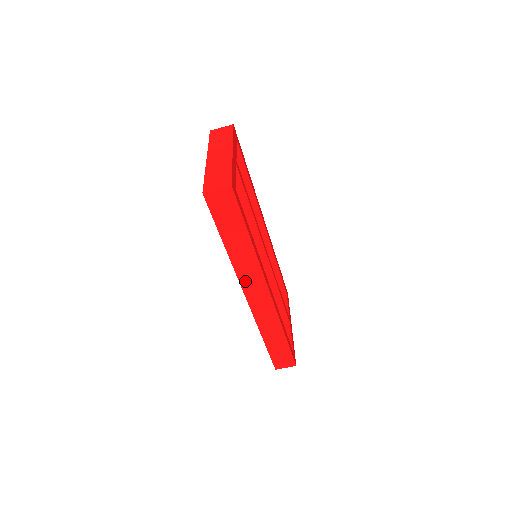
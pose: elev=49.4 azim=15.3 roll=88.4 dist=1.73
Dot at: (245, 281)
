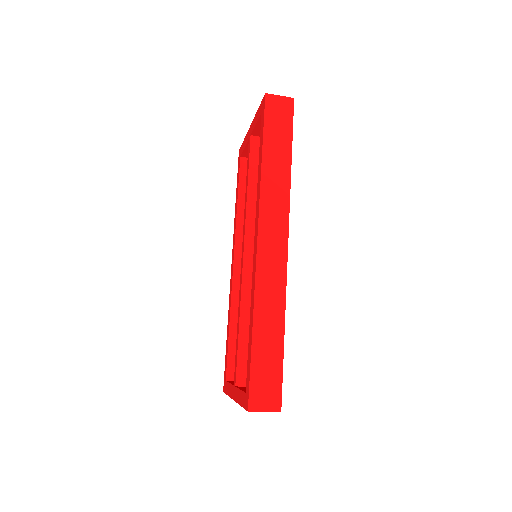
Dot at: (266, 216)
